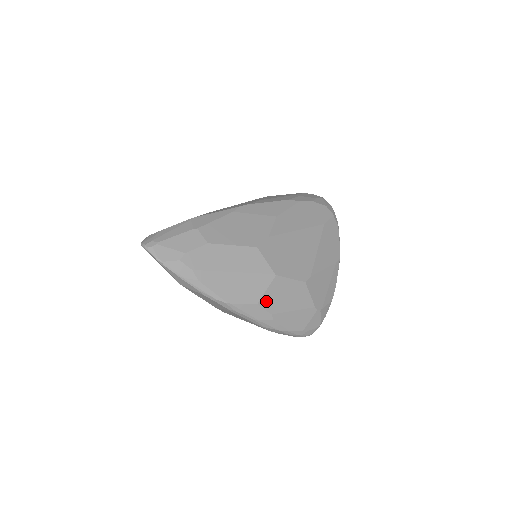
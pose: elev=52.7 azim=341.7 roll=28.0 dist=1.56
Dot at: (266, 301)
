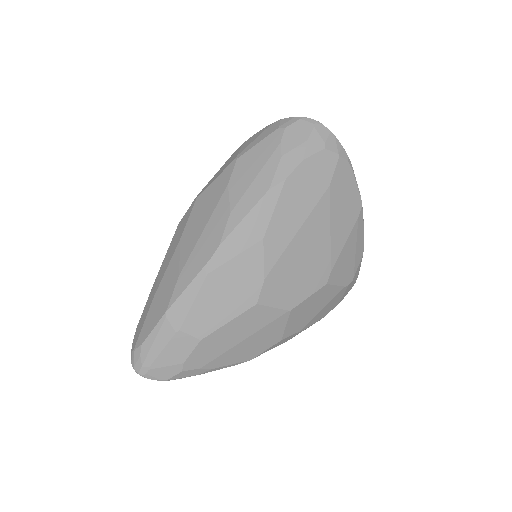
Dot at: (289, 331)
